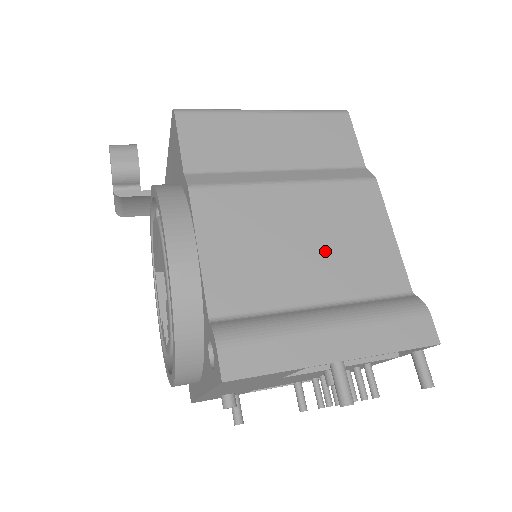
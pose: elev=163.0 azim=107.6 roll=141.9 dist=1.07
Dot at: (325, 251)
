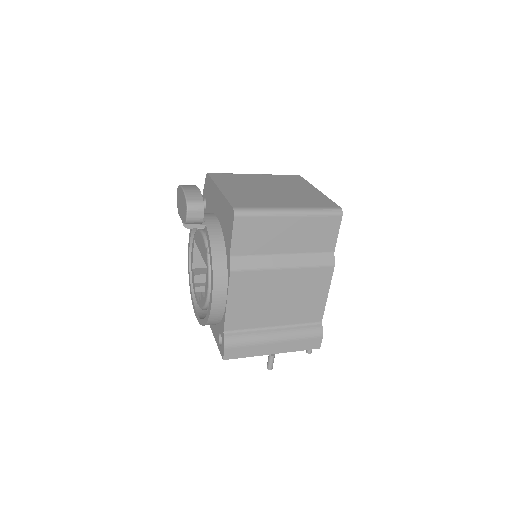
Dot at: (289, 303)
